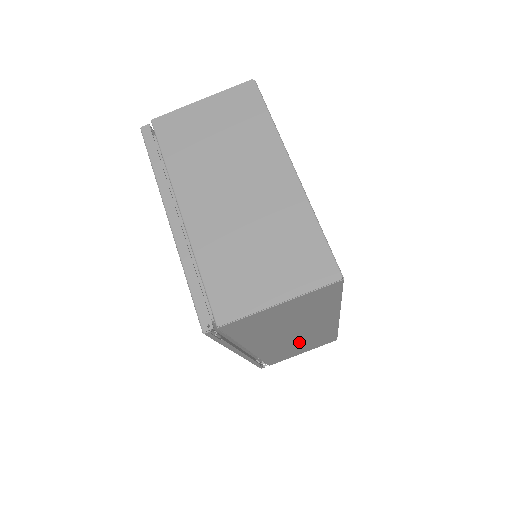
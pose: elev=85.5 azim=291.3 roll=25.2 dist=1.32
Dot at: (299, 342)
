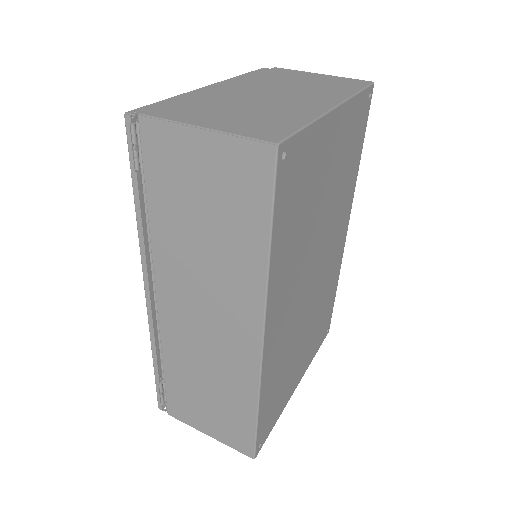
Dot at: (209, 365)
